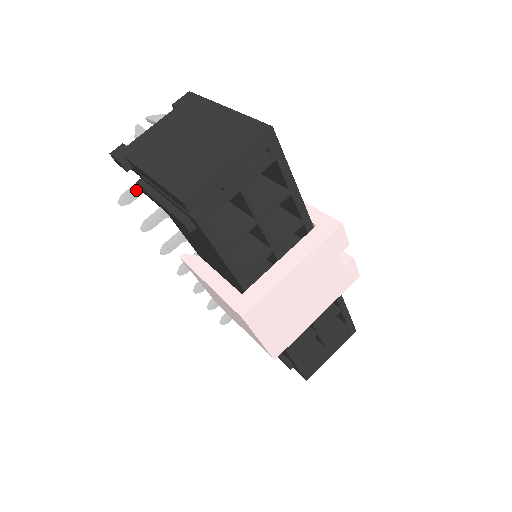
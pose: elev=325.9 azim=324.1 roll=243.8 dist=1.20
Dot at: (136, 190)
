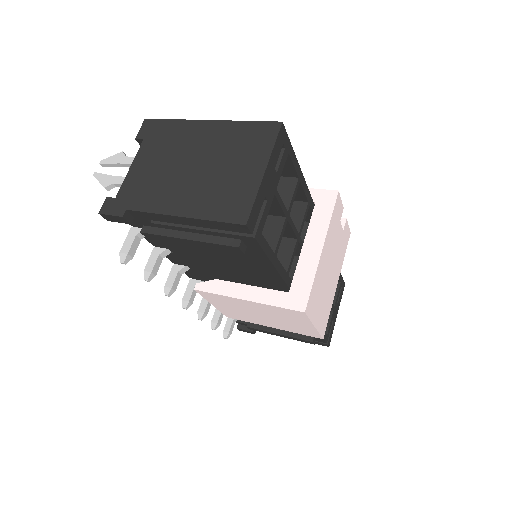
Dot at: (134, 241)
